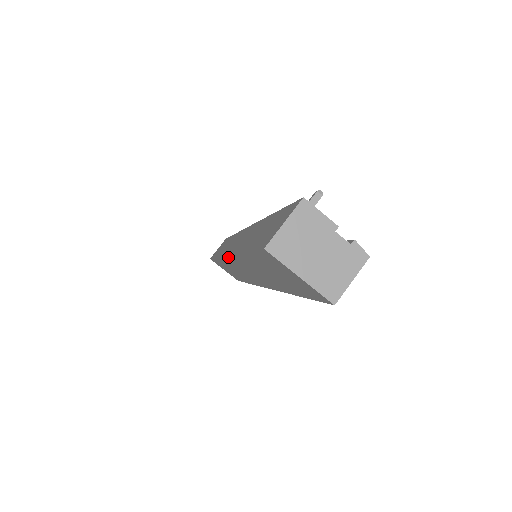
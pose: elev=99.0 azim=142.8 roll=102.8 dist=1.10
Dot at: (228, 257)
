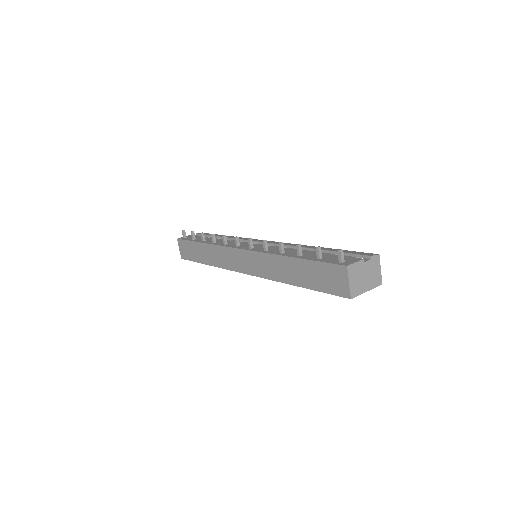
Dot at: (251, 275)
